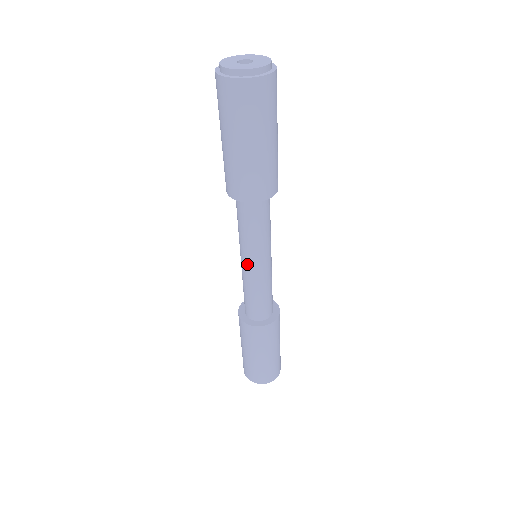
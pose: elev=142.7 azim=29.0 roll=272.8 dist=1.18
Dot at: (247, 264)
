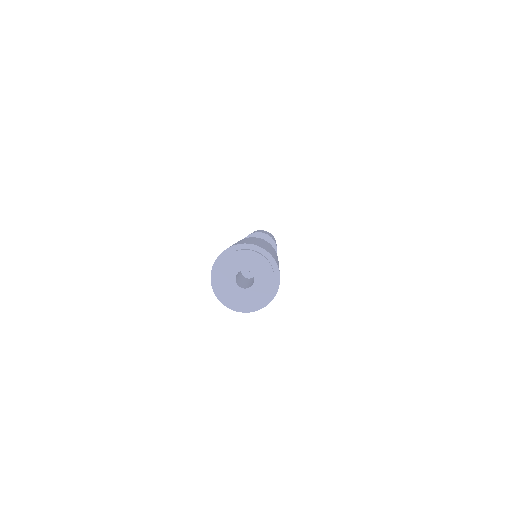
Dot at: occluded
